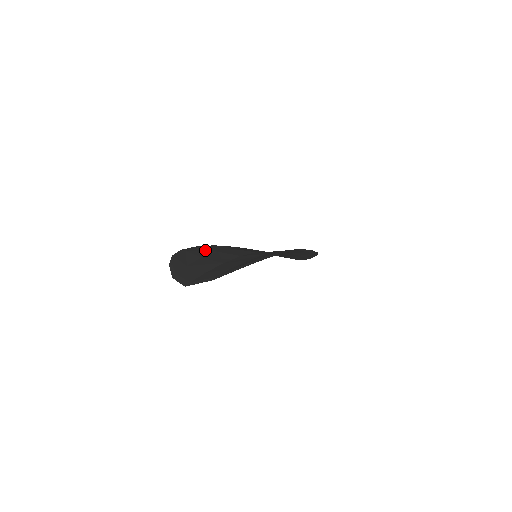
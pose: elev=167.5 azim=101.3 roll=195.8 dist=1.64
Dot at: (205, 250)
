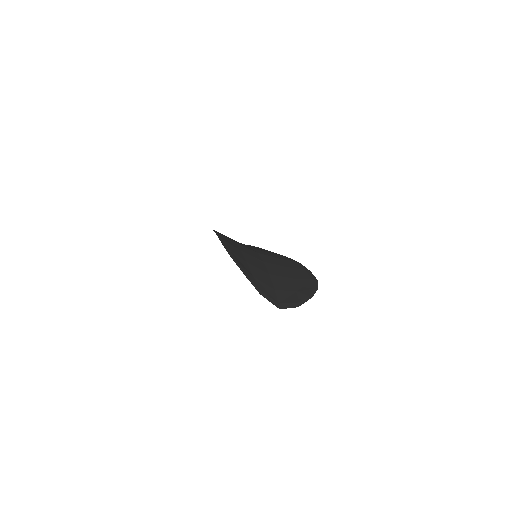
Dot at: (234, 247)
